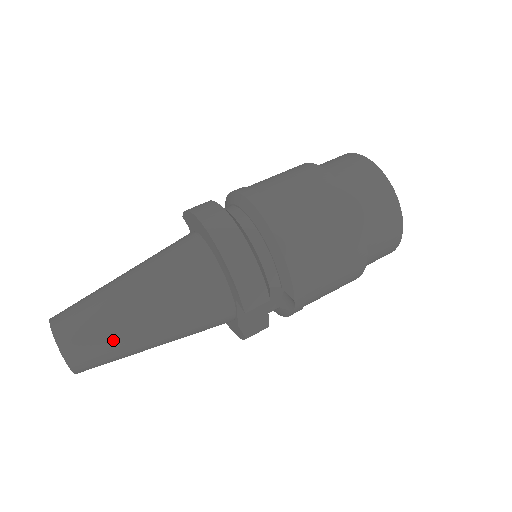
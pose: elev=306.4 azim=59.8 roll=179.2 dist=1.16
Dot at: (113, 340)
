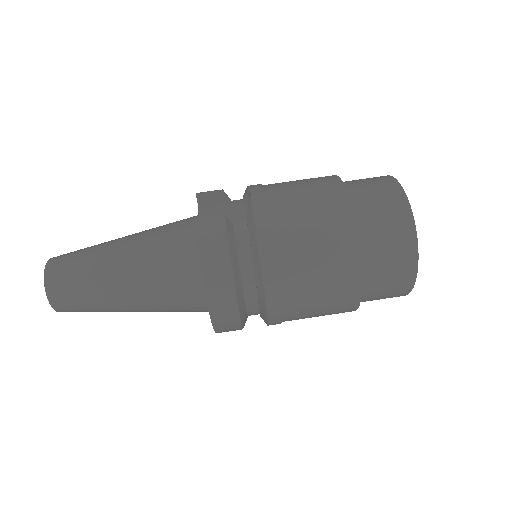
Dot at: occluded
